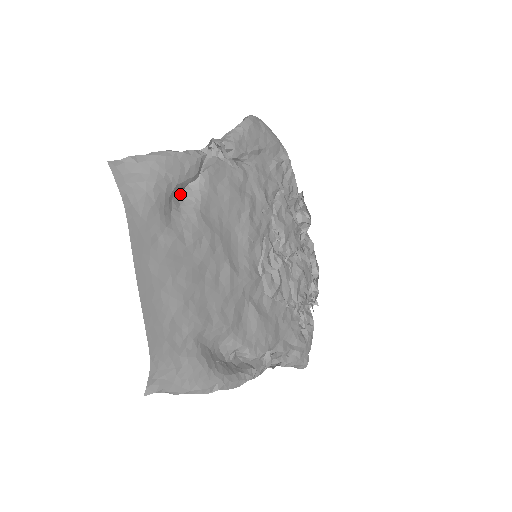
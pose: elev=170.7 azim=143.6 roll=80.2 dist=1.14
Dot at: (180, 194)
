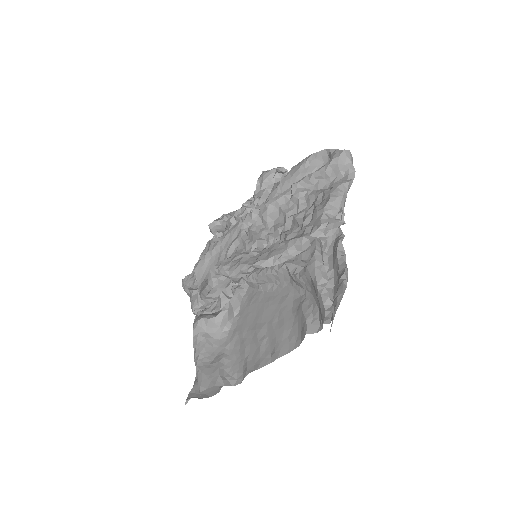
Dot at: occluded
